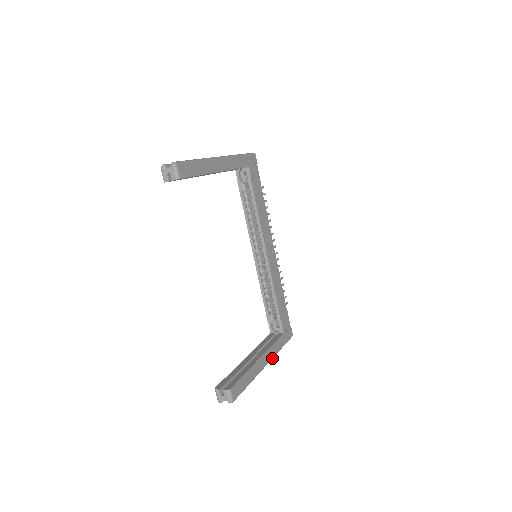
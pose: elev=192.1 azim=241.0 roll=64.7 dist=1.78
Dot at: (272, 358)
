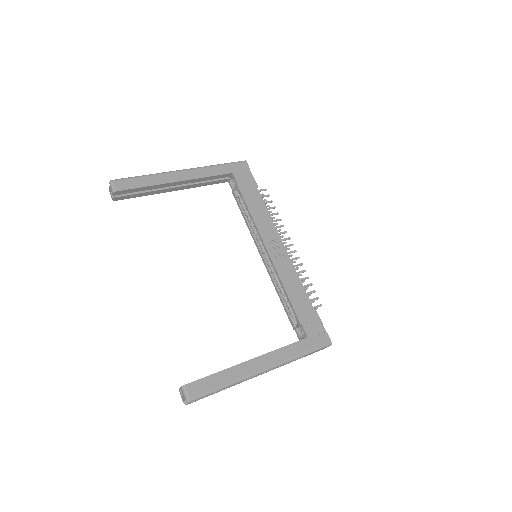
Dot at: (280, 364)
